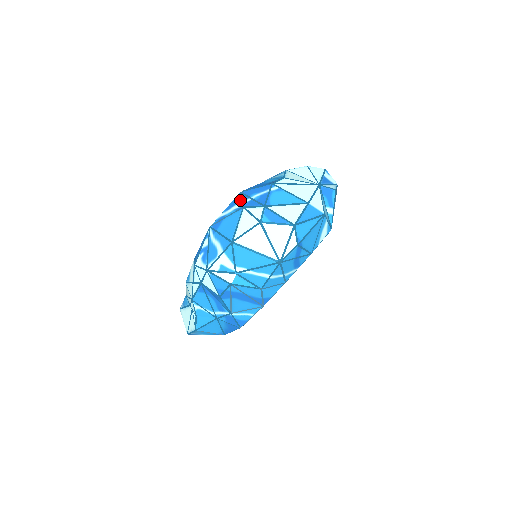
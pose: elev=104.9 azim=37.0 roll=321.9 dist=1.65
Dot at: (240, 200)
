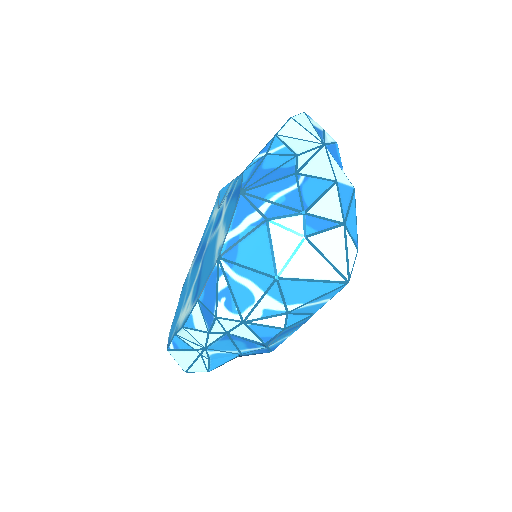
Dot at: (251, 207)
